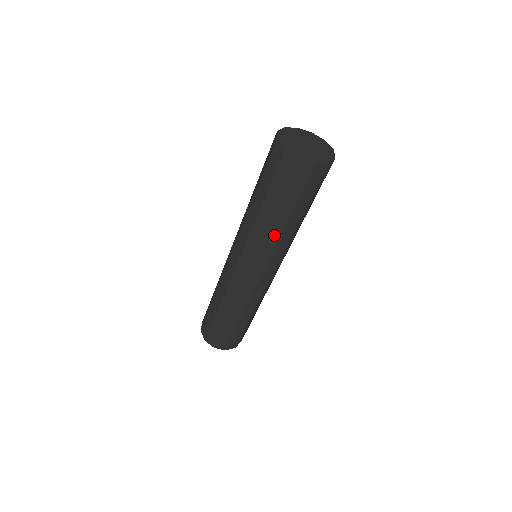
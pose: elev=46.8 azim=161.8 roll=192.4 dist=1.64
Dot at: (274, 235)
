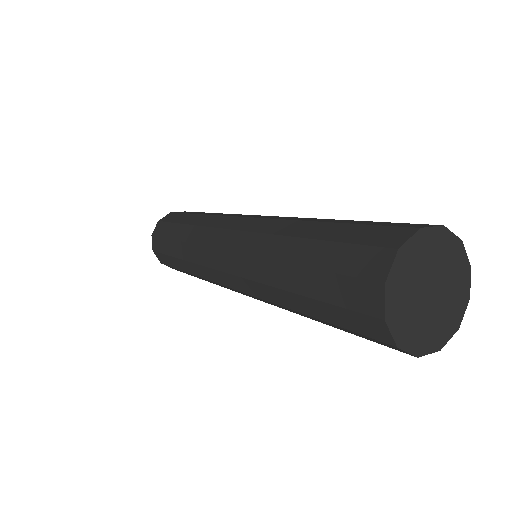
Dot at: (274, 296)
